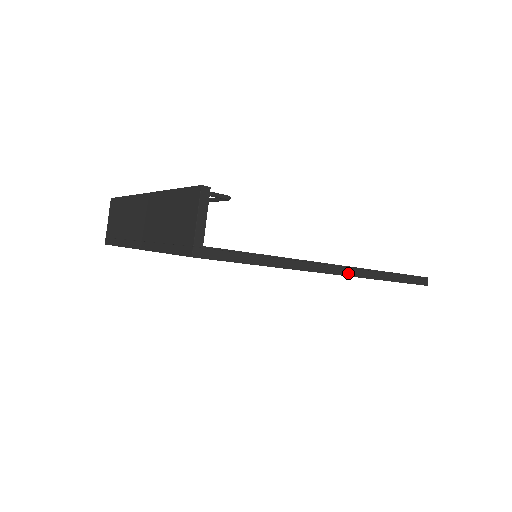
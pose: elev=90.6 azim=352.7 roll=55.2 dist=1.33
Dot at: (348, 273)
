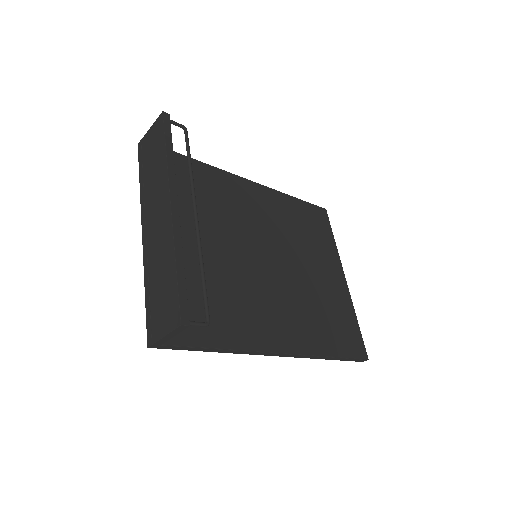
Dot at: (291, 356)
